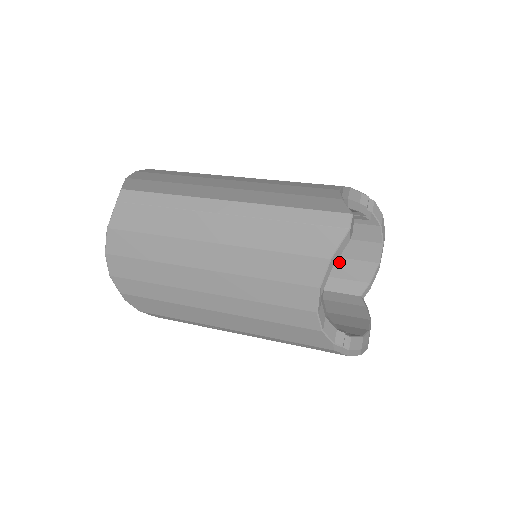
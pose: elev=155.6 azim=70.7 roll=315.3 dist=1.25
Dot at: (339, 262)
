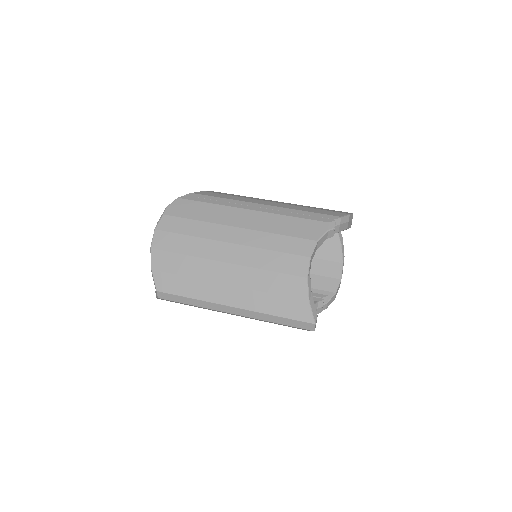
Dot at: occluded
